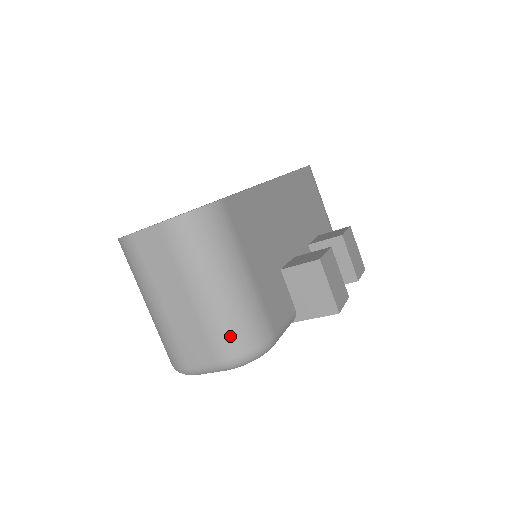
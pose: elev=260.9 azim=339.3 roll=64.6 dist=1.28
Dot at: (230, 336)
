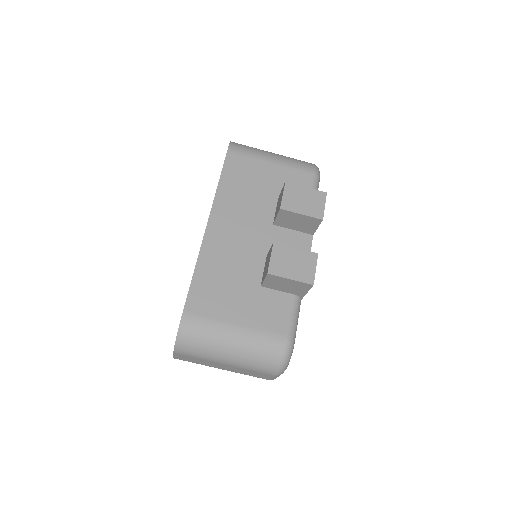
Dot at: (263, 365)
